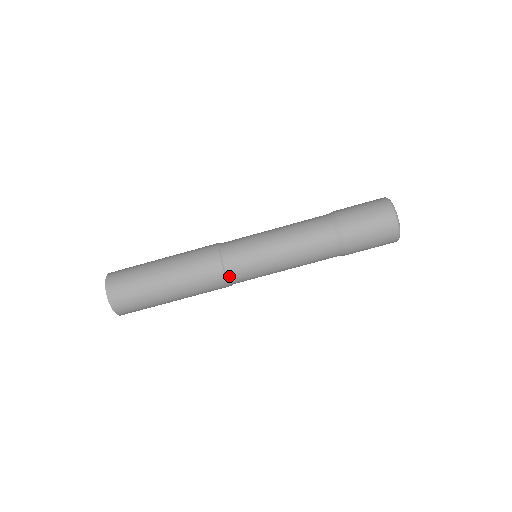
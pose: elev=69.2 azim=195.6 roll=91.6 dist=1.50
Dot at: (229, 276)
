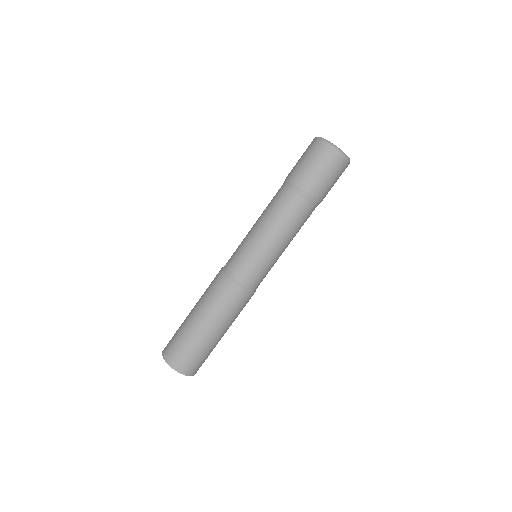
Dot at: (240, 282)
